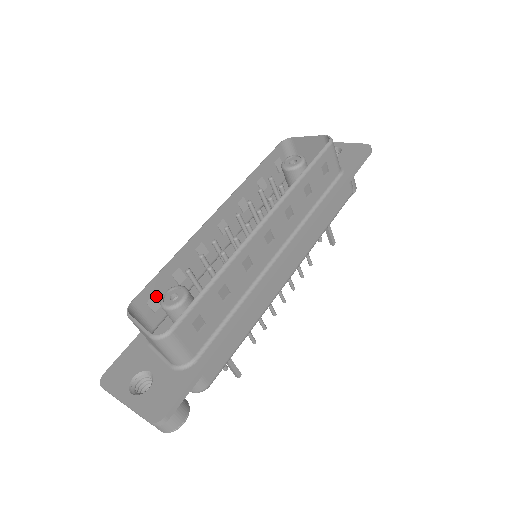
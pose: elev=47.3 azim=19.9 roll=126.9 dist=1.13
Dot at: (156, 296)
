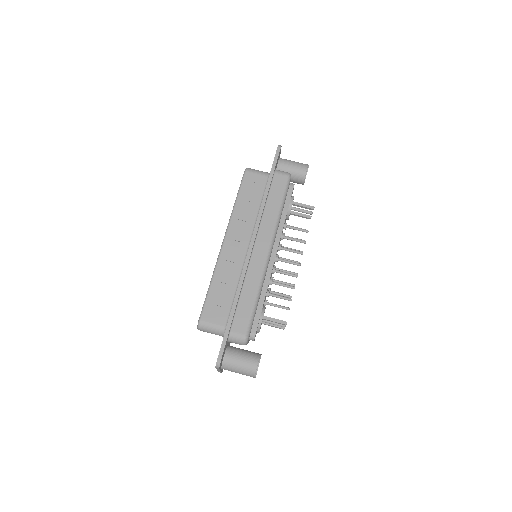
Dot at: occluded
